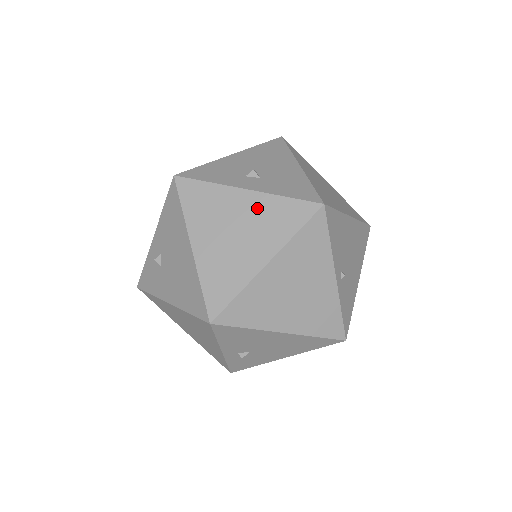
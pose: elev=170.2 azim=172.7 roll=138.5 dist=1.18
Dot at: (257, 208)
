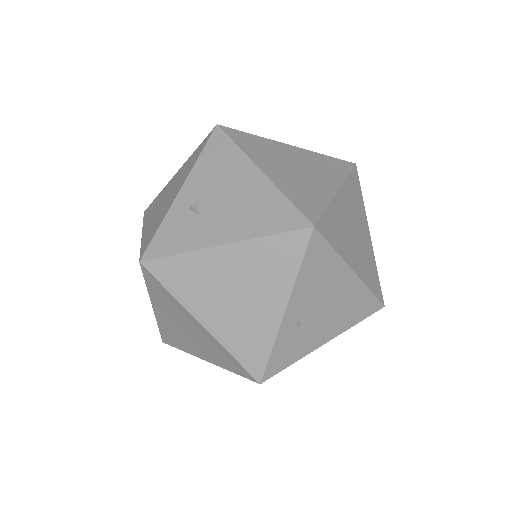
Dot at: (306, 157)
